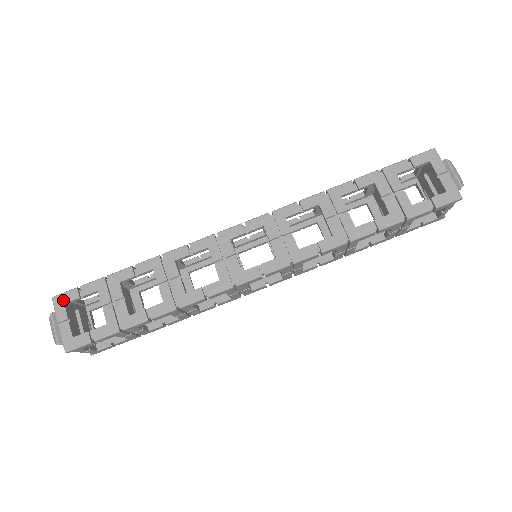
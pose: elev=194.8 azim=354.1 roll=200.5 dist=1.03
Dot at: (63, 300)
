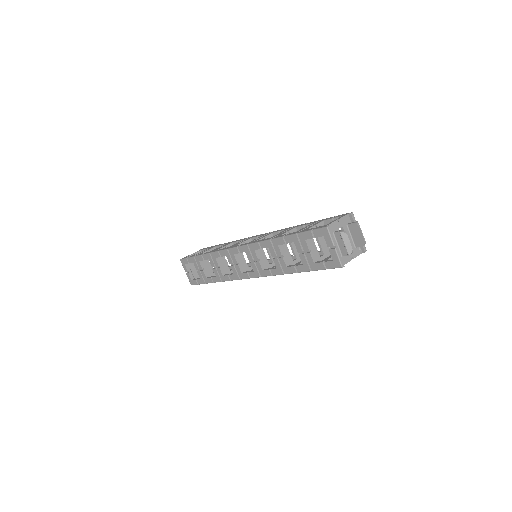
Dot at: (184, 262)
